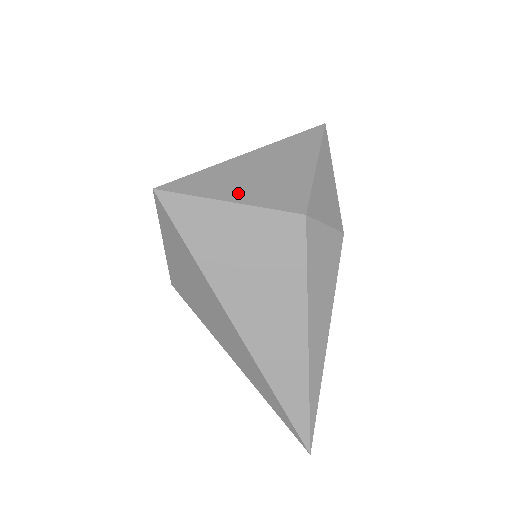
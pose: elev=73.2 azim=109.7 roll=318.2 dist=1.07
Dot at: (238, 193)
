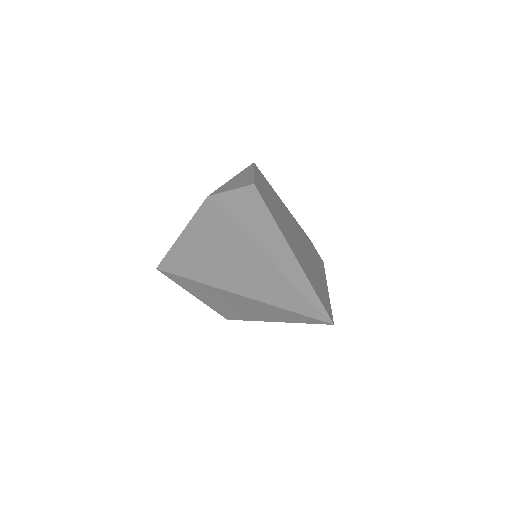
Dot at: occluded
